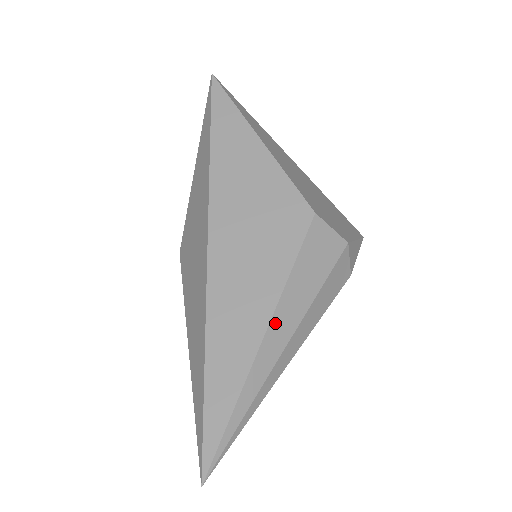
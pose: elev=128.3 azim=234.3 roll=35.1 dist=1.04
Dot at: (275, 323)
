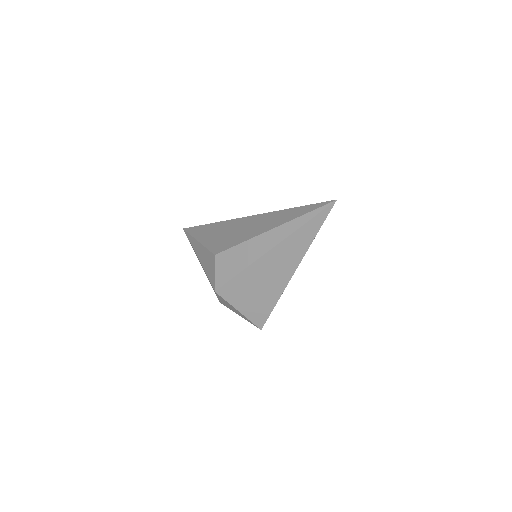
Dot at: occluded
